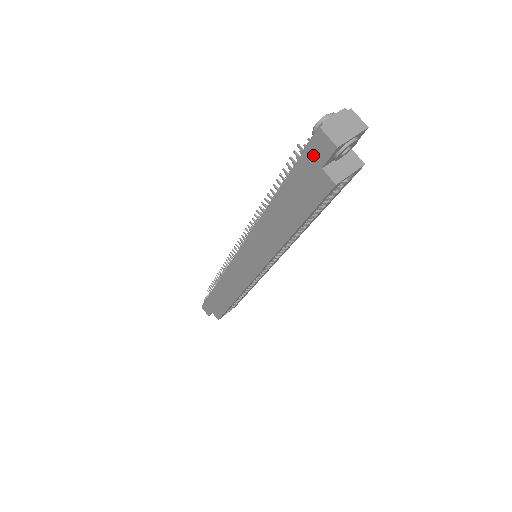
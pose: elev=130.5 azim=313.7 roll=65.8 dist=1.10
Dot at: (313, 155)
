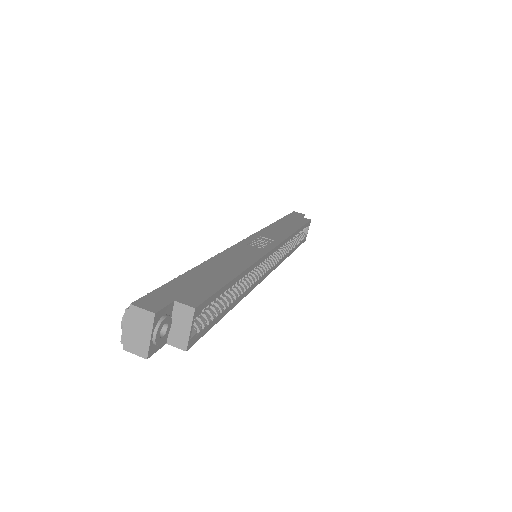
Dot at: occluded
